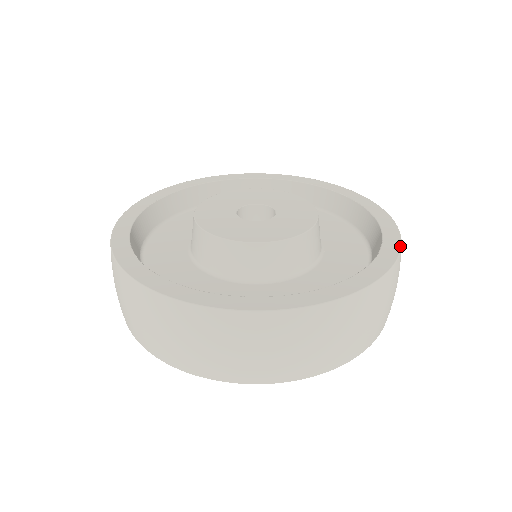
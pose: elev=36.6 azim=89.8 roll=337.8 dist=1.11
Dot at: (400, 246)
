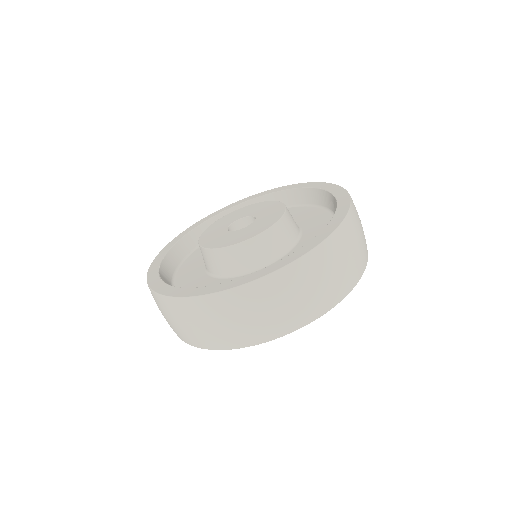
Dot at: (338, 226)
